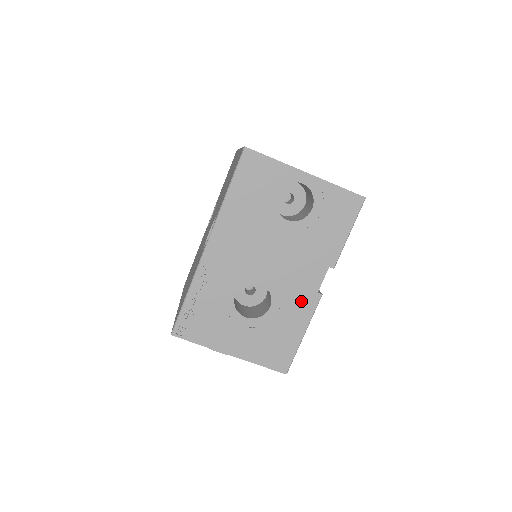
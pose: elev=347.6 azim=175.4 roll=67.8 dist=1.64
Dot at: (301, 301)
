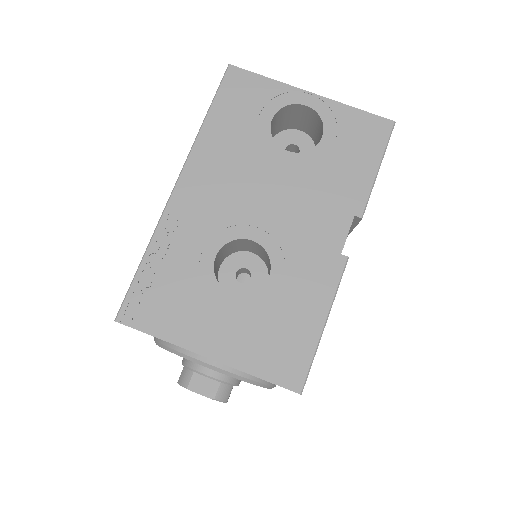
Dot at: (316, 267)
